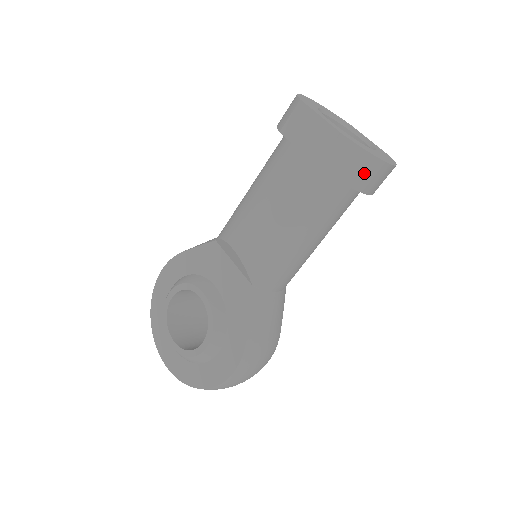
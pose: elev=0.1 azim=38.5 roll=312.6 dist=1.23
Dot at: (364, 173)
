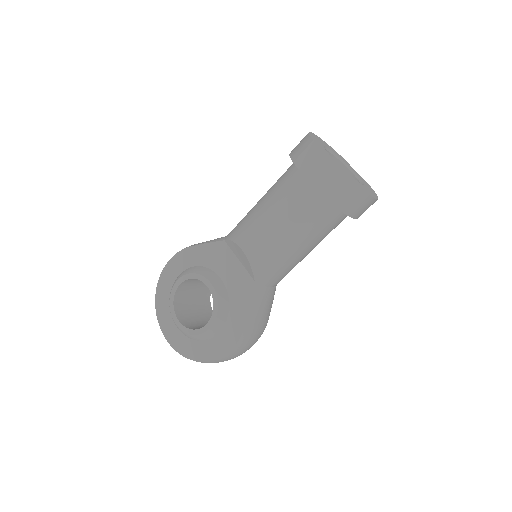
Dot at: (356, 204)
